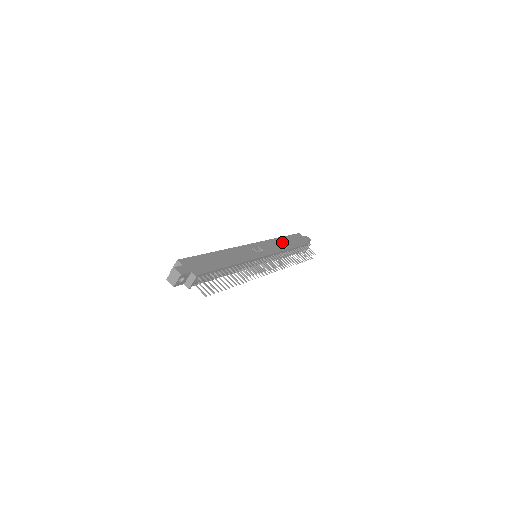
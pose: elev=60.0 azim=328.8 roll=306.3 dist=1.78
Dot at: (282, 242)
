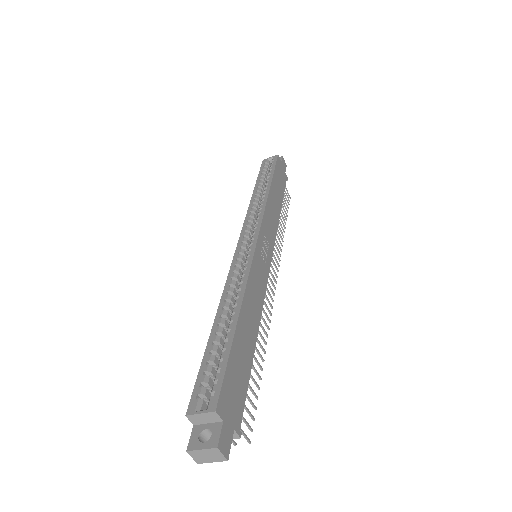
Dot at: (274, 199)
